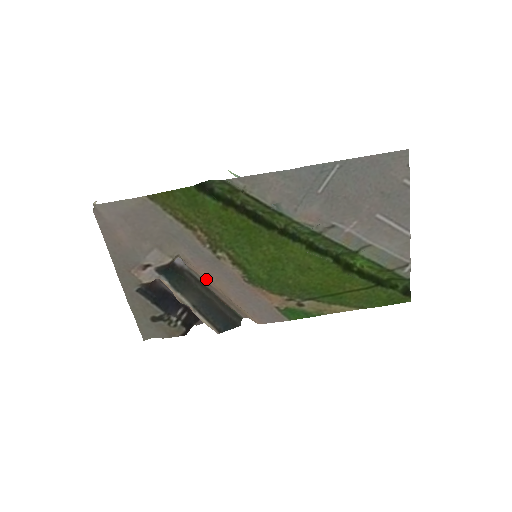
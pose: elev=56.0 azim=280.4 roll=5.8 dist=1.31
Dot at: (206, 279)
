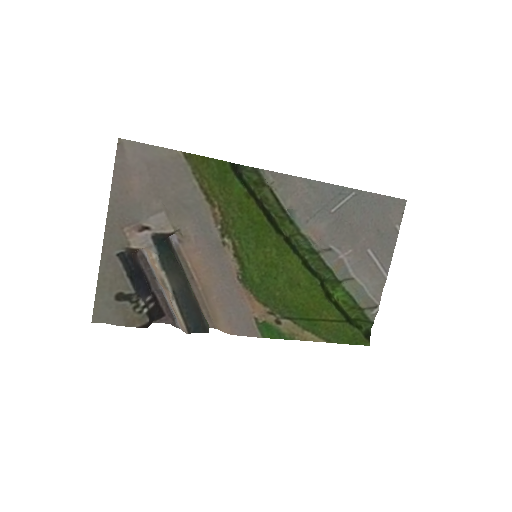
Dot at: (193, 268)
